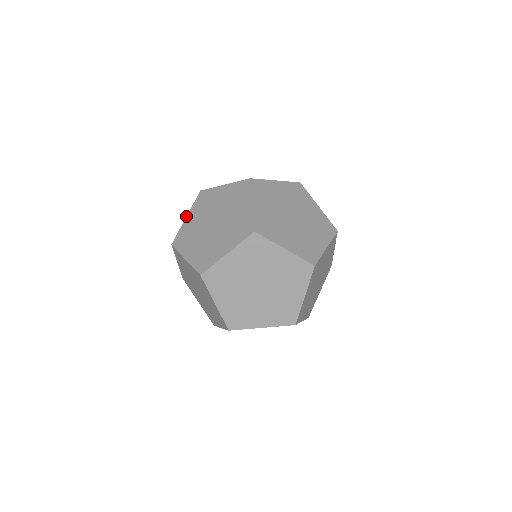
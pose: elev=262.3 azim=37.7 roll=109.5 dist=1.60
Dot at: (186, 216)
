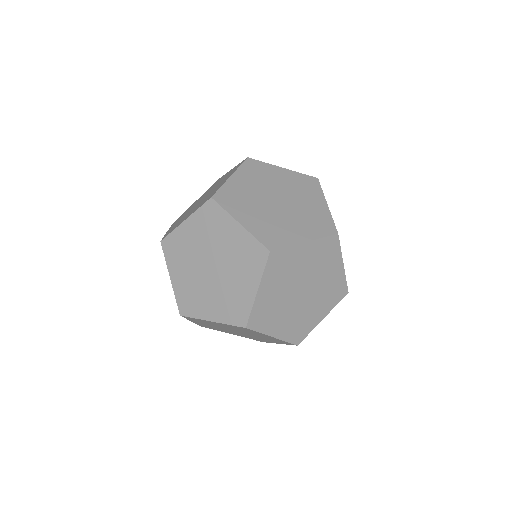
Dot at: occluded
